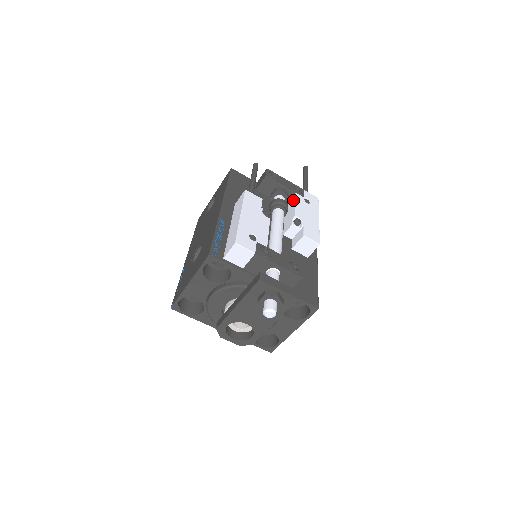
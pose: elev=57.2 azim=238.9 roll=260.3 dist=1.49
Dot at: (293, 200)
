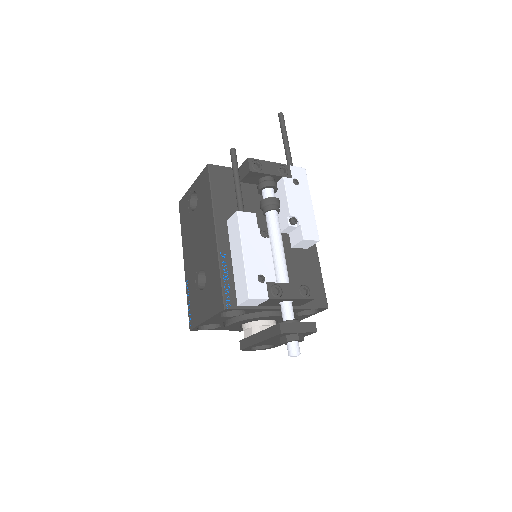
Dot at: (282, 187)
